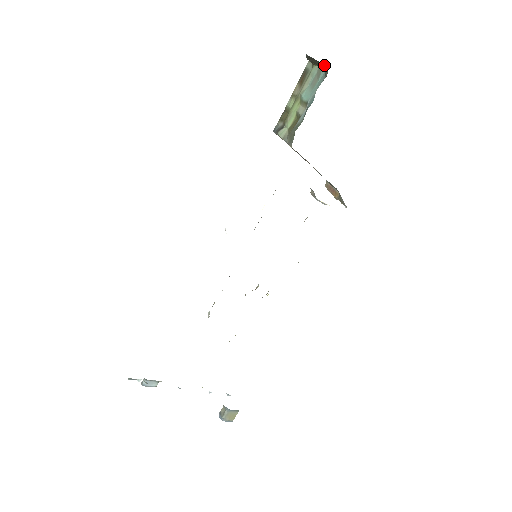
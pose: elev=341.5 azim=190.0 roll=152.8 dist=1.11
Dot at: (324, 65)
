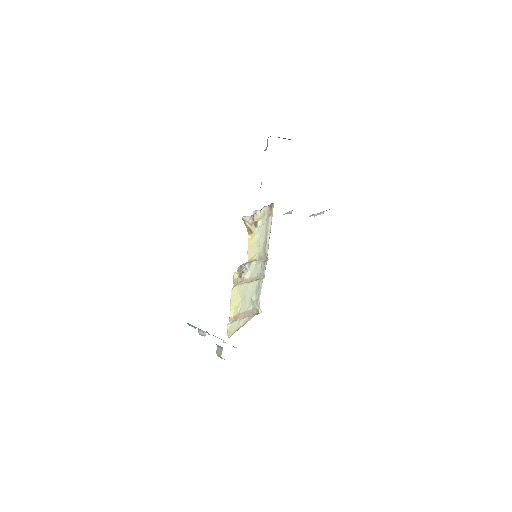
Dot at: occluded
